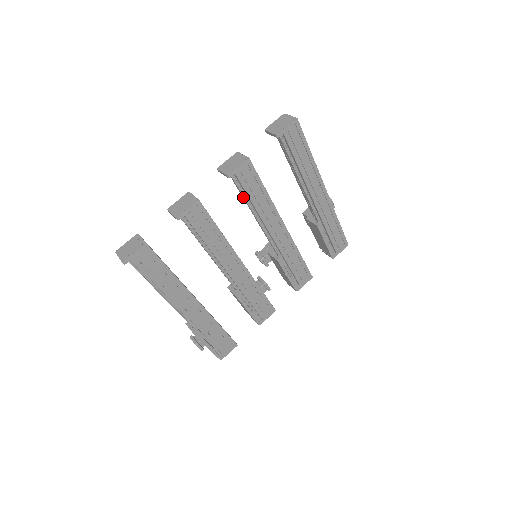
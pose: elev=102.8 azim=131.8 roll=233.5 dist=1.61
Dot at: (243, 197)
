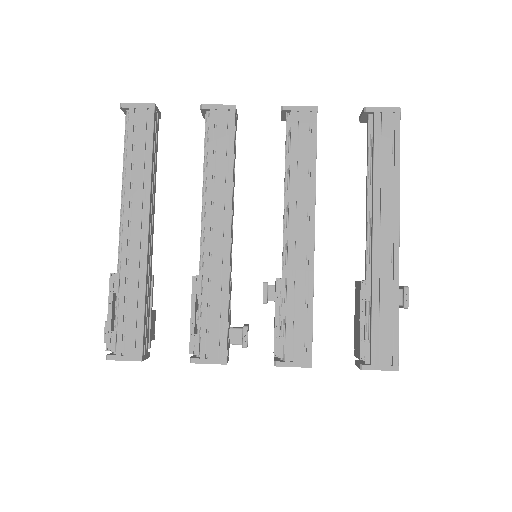
Dot at: (285, 151)
